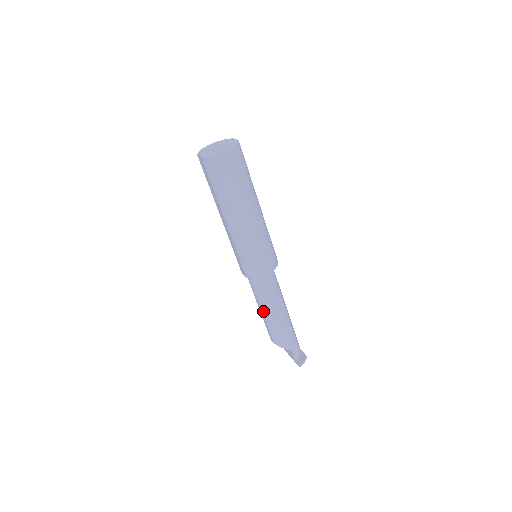
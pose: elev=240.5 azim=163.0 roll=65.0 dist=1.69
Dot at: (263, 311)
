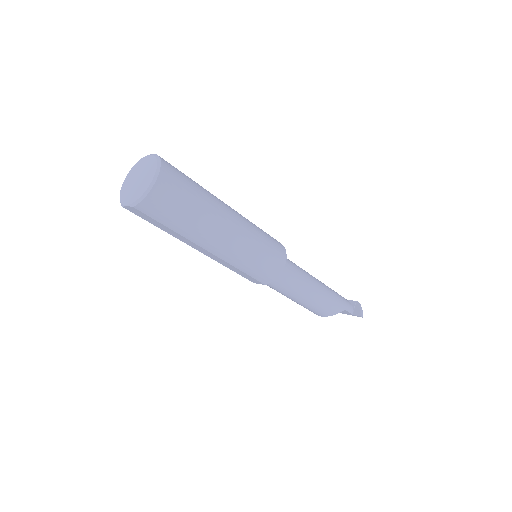
Dot at: (298, 299)
